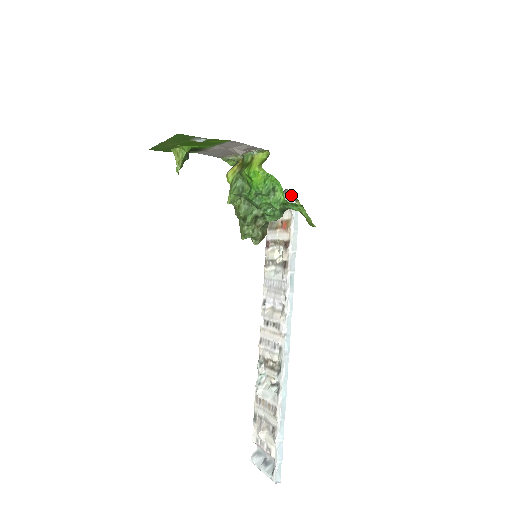
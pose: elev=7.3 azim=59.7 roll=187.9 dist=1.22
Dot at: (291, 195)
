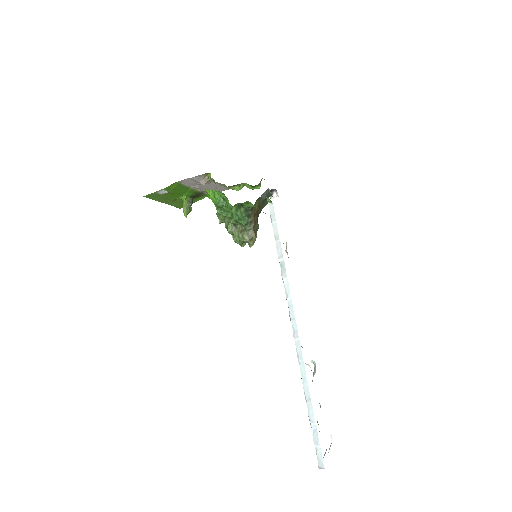
Dot at: occluded
